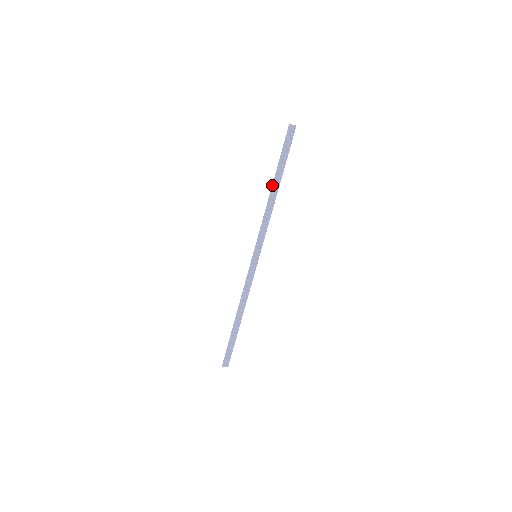
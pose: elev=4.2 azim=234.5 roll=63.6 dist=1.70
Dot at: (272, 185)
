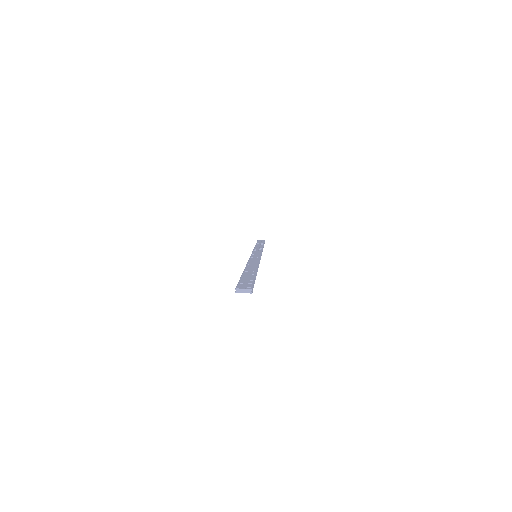
Dot at: occluded
